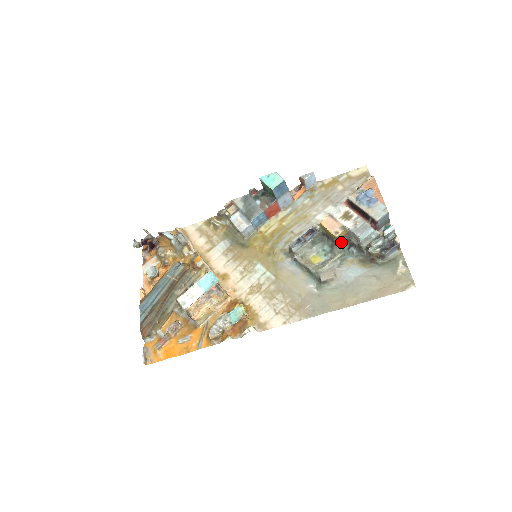
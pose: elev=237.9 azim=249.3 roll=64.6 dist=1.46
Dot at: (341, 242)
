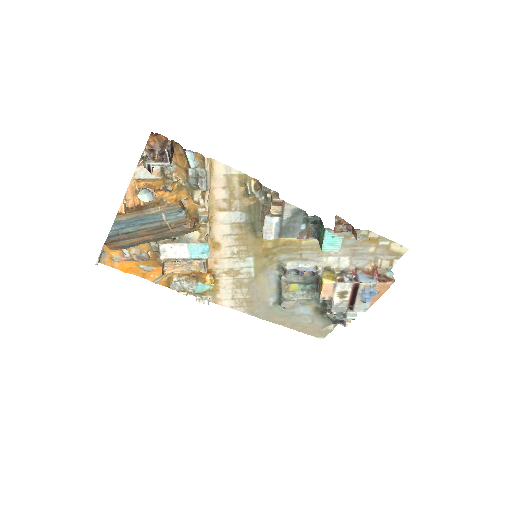
Dot at: occluded
